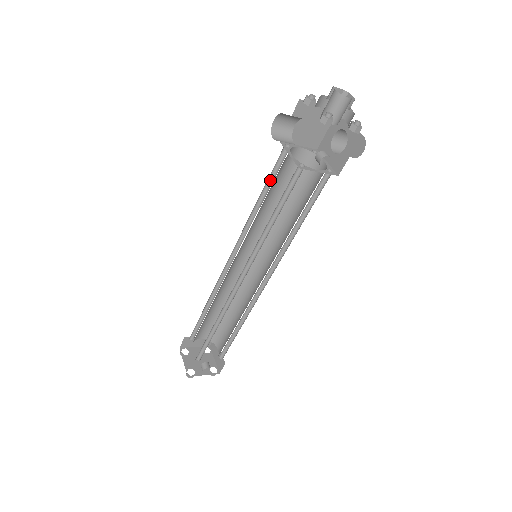
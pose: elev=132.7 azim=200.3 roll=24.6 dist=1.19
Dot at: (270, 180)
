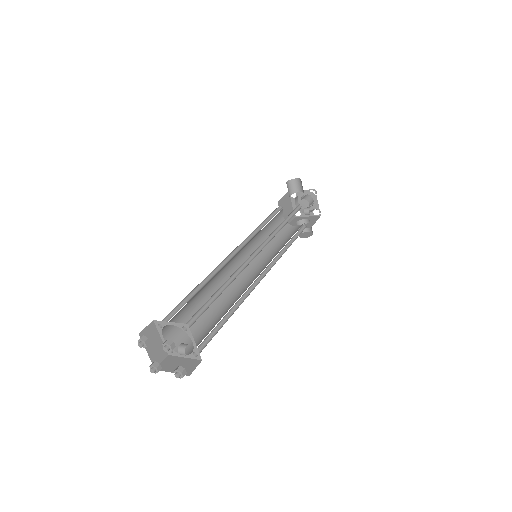
Dot at: (269, 218)
